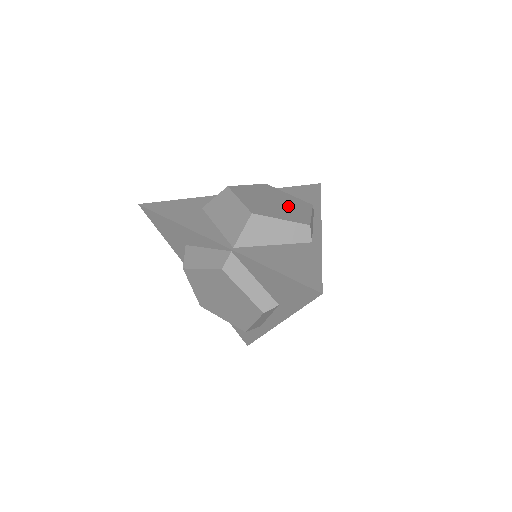
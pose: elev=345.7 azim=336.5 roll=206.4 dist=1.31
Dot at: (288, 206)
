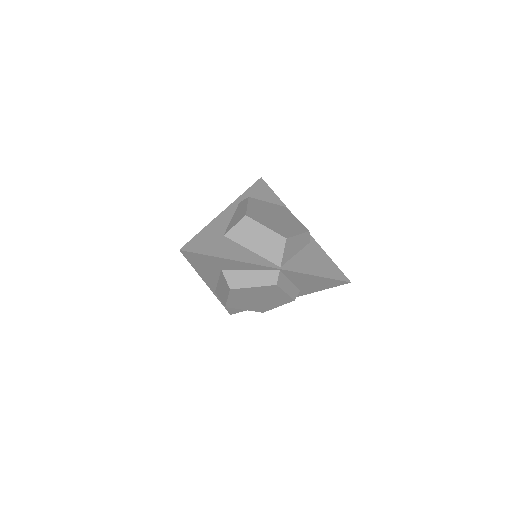
Dot at: (283, 217)
